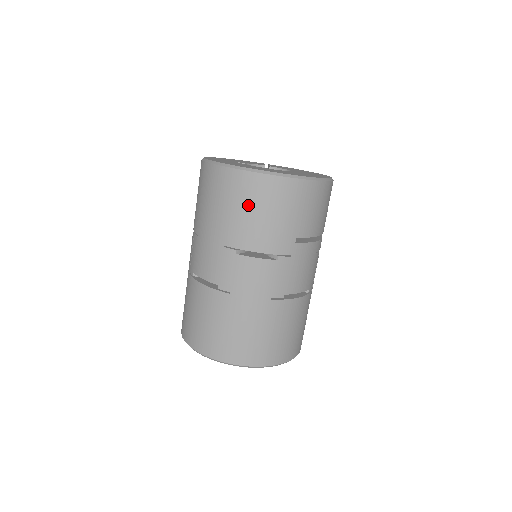
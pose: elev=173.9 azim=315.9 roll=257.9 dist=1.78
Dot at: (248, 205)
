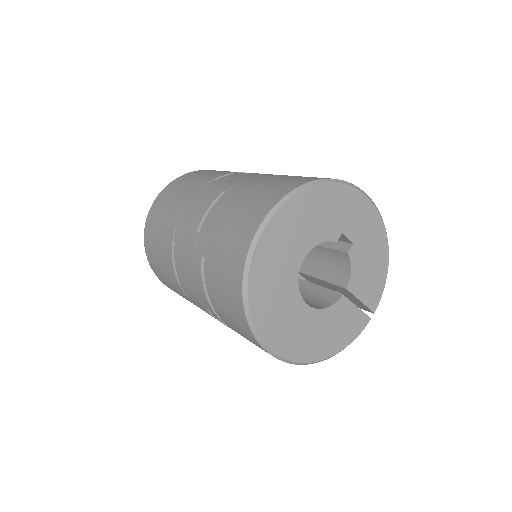
Dot at: (197, 175)
